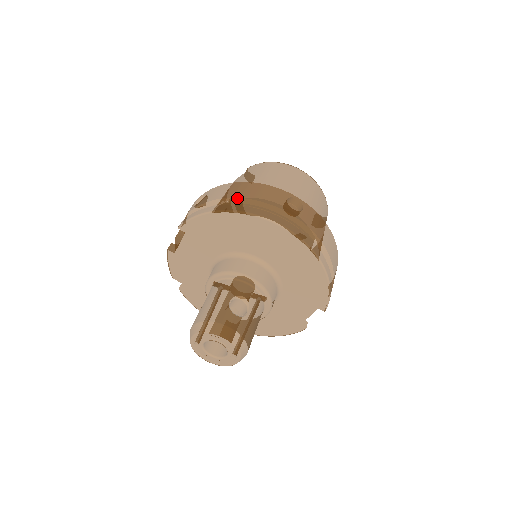
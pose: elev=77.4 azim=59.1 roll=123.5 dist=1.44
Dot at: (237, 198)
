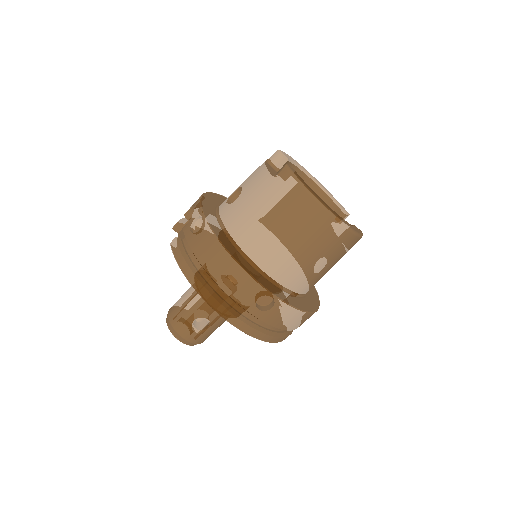
Dot at: (211, 277)
